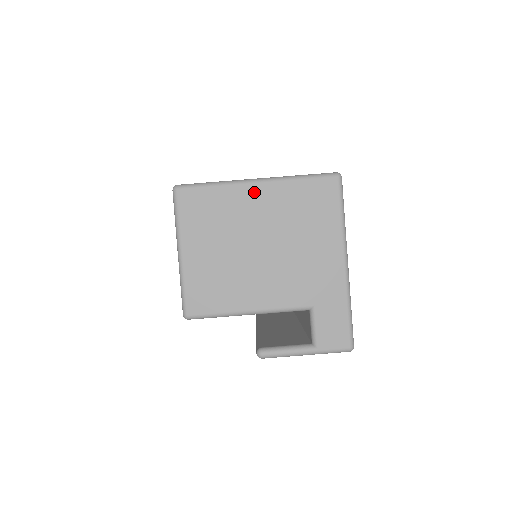
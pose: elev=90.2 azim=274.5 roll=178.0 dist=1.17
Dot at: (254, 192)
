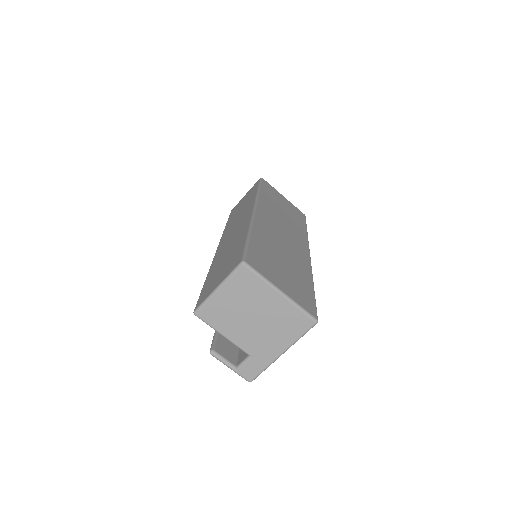
Dot at: (275, 296)
